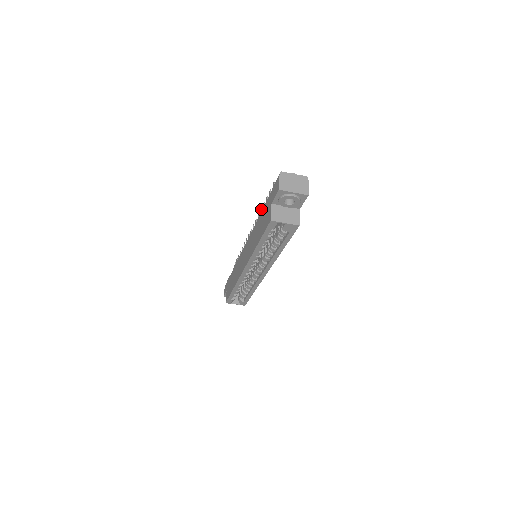
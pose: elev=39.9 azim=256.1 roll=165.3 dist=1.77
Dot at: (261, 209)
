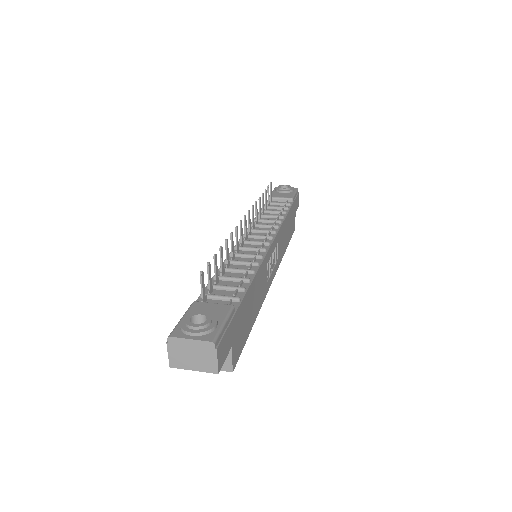
Dot at: (225, 244)
